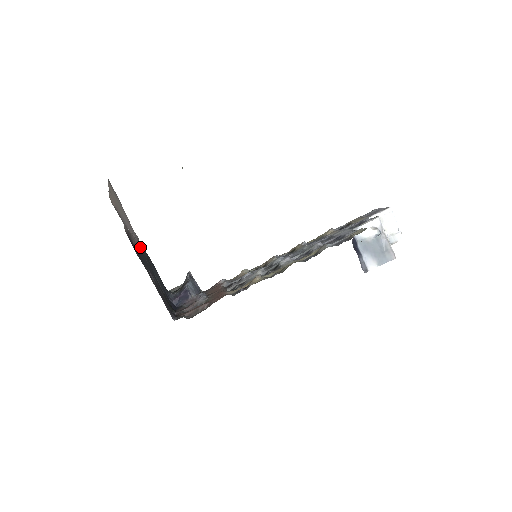
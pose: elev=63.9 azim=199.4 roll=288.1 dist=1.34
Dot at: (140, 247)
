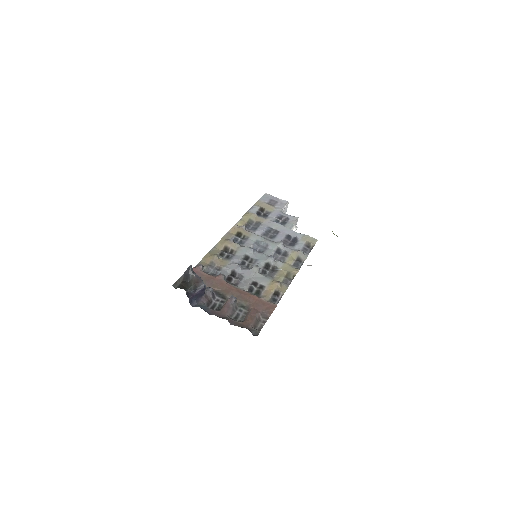
Dot at: occluded
